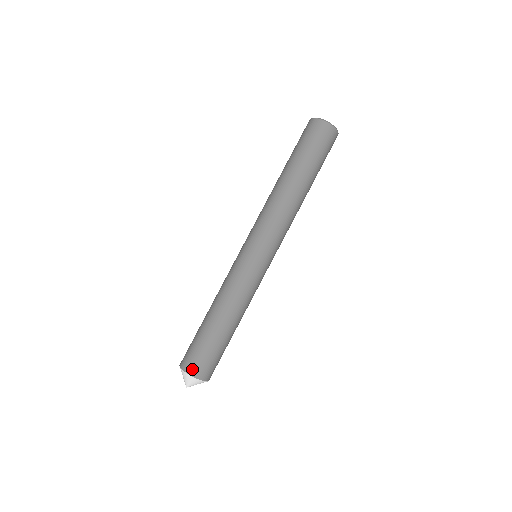
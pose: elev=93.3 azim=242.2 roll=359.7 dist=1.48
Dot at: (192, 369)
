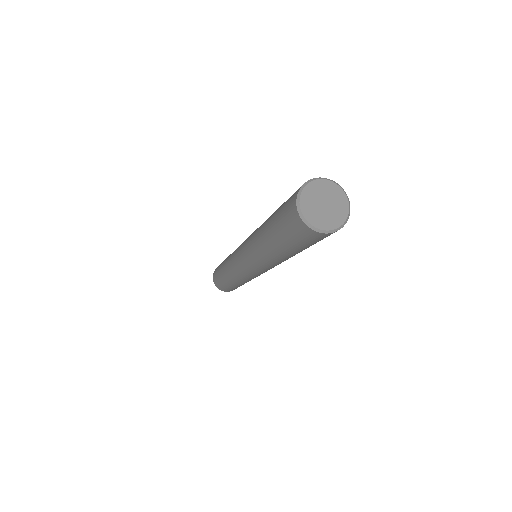
Dot at: (222, 290)
